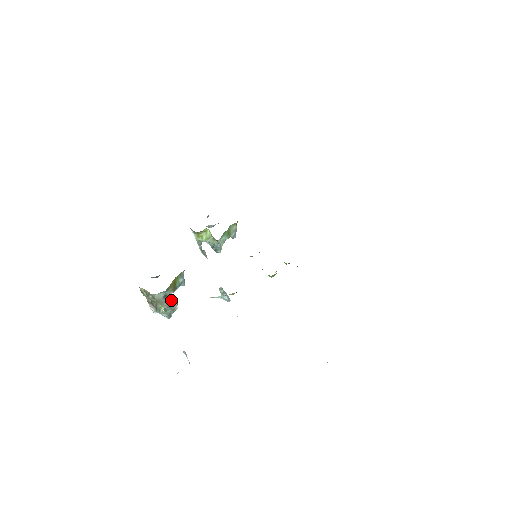
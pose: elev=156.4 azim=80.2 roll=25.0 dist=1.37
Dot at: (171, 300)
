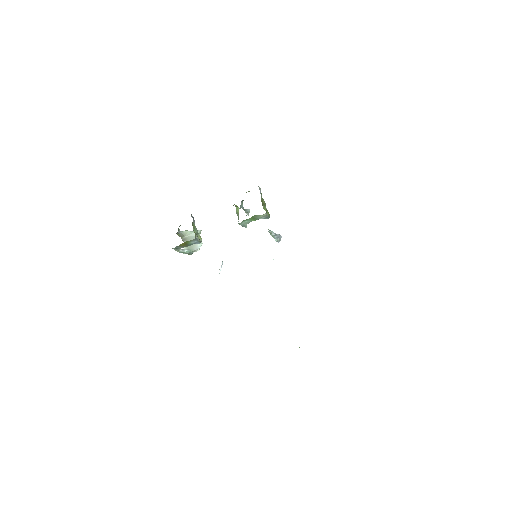
Dot at: occluded
